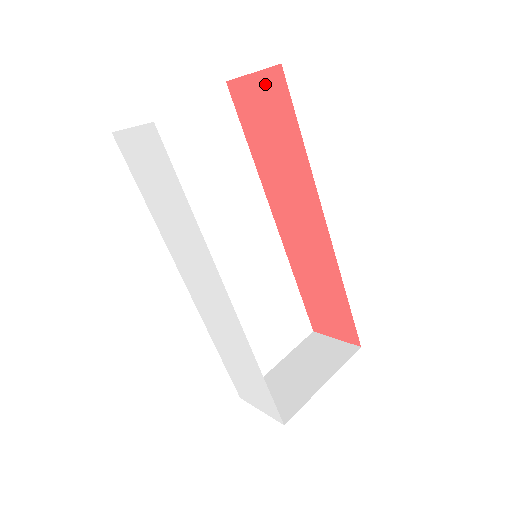
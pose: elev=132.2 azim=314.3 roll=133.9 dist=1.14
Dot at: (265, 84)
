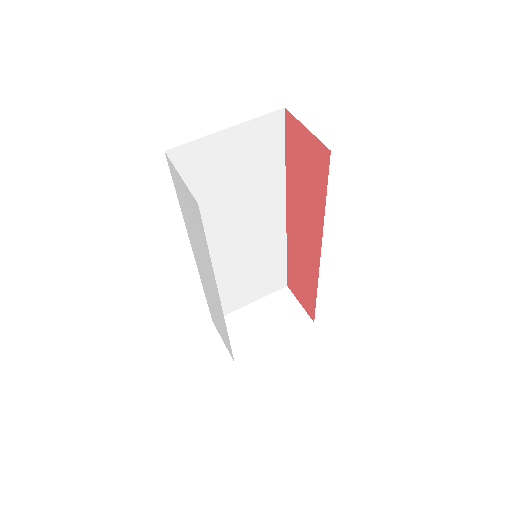
Dot at: (314, 146)
